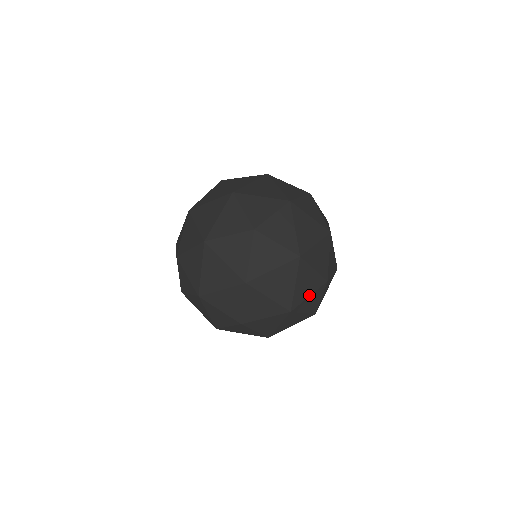
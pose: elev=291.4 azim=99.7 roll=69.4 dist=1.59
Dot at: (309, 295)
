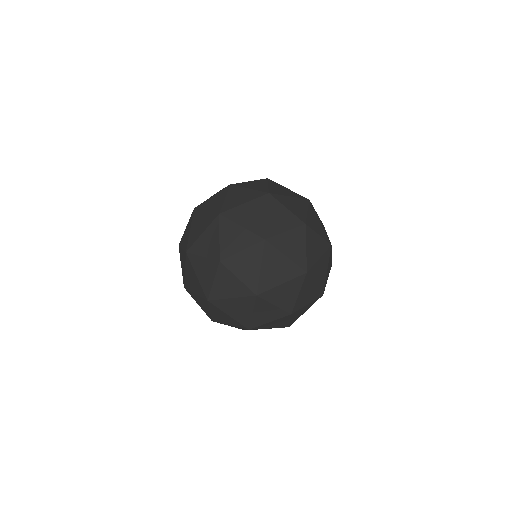
Dot at: (269, 321)
